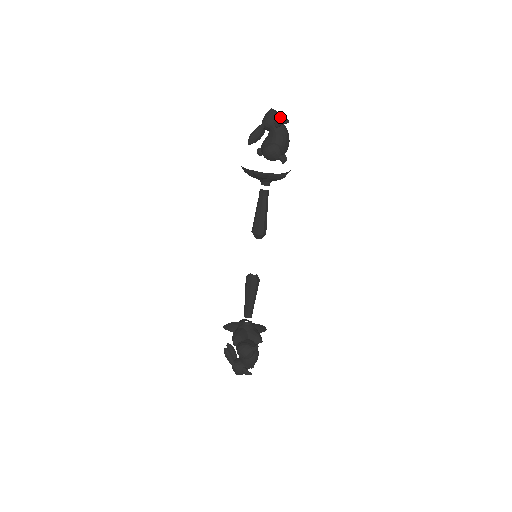
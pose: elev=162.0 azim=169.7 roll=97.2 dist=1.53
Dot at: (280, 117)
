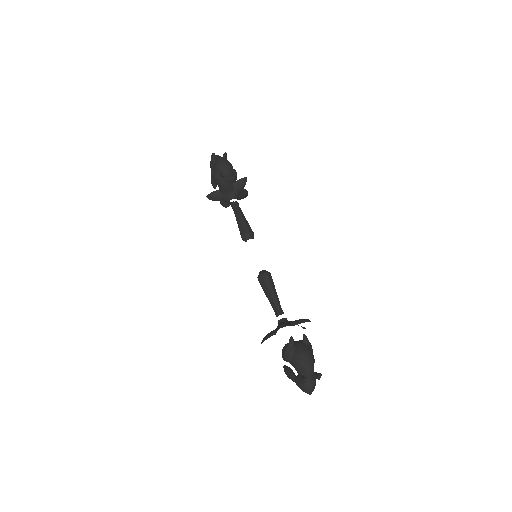
Dot at: (216, 156)
